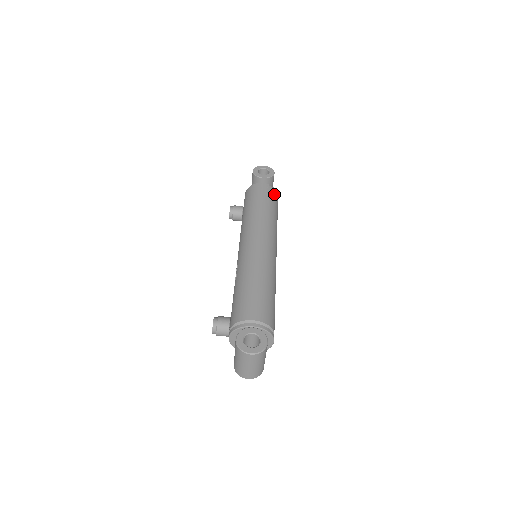
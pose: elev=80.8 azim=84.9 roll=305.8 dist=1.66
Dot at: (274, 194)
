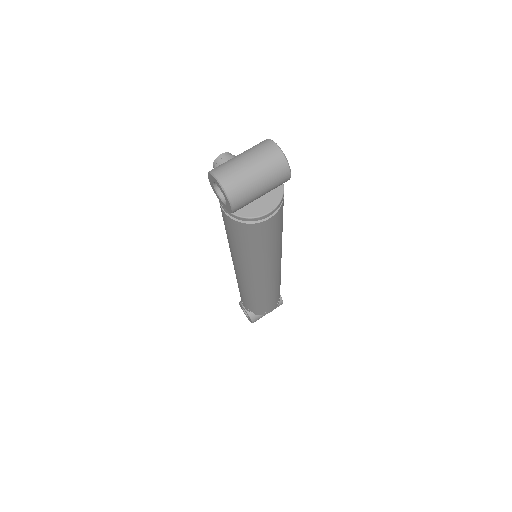
Dot at: occluded
